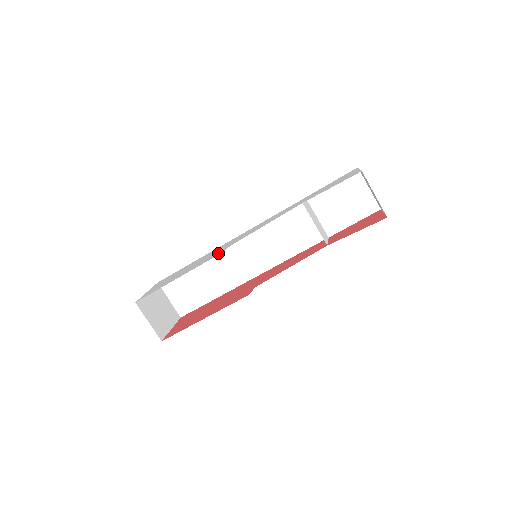
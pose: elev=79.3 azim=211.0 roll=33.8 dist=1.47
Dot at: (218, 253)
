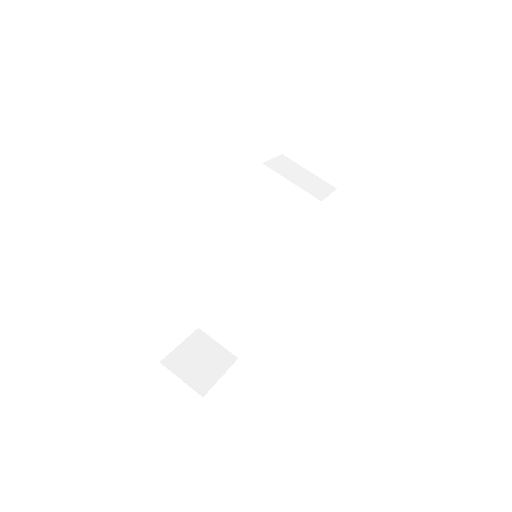
Dot at: occluded
